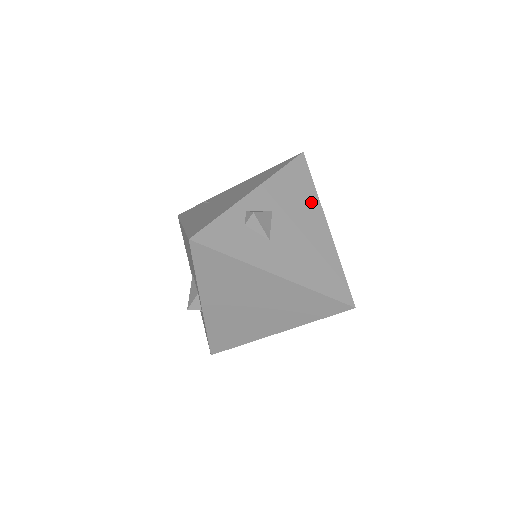
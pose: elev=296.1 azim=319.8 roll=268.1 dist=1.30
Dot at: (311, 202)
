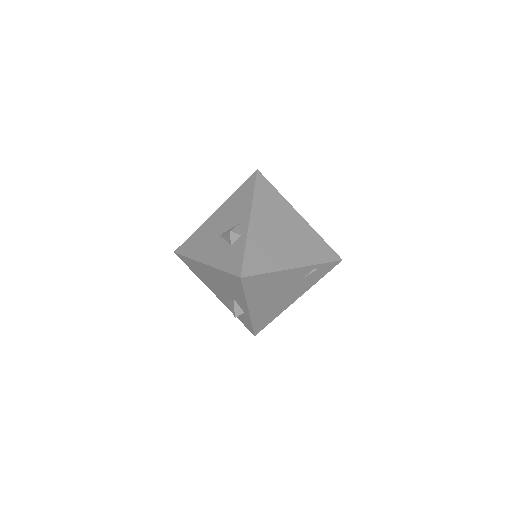
Dot at: occluded
